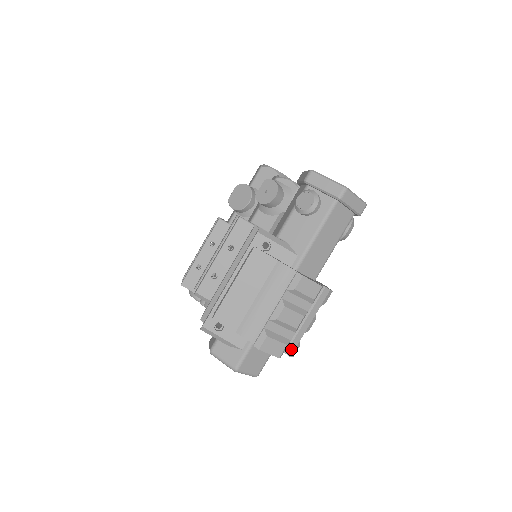
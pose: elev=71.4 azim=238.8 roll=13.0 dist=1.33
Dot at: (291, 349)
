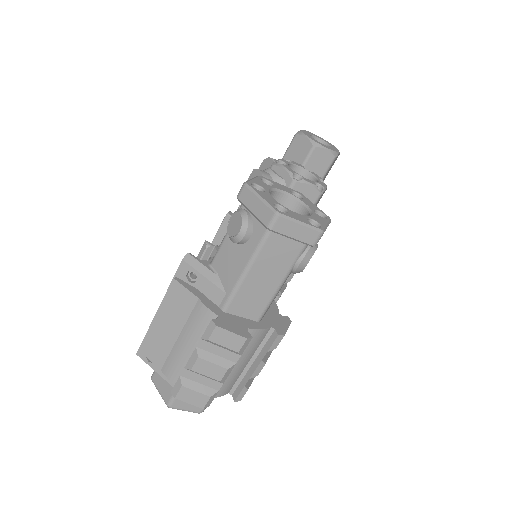
Dot at: (236, 393)
